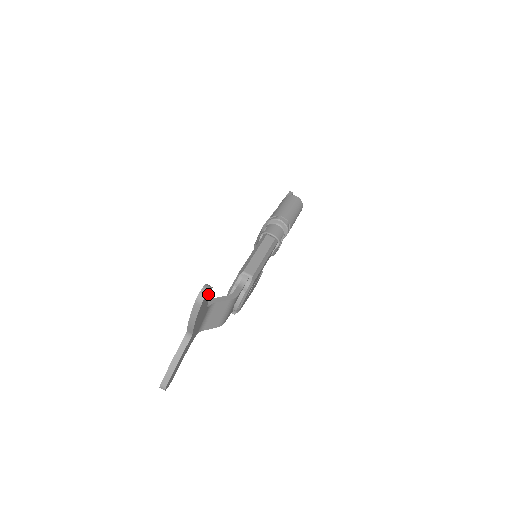
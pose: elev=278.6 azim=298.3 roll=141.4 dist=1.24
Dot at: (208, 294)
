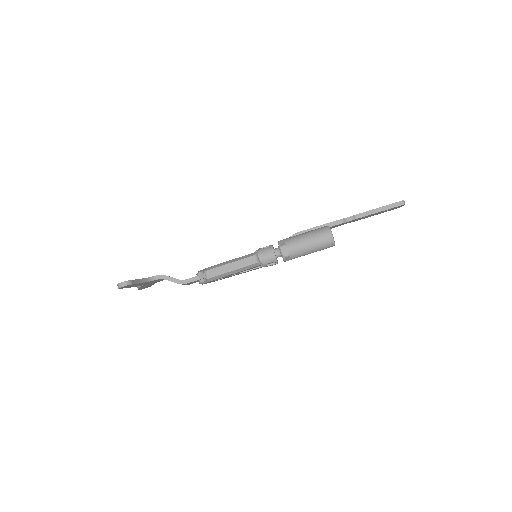
Dot at: occluded
